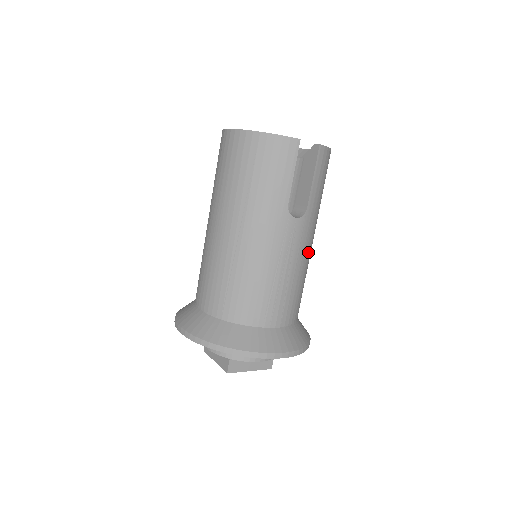
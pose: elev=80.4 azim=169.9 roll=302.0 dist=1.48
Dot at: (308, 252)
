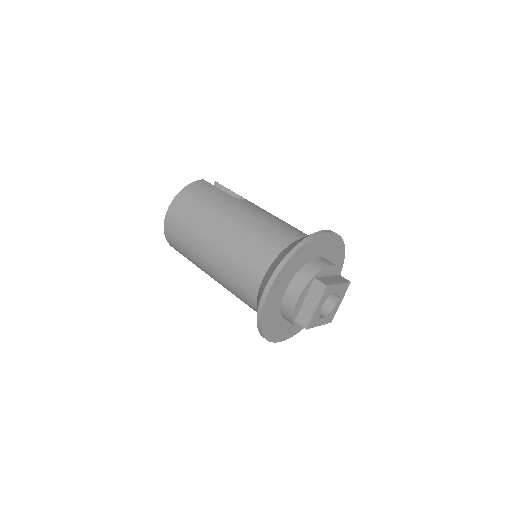
Dot at: occluded
